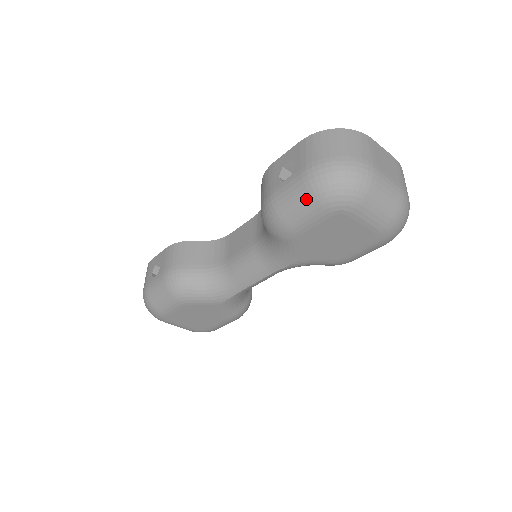
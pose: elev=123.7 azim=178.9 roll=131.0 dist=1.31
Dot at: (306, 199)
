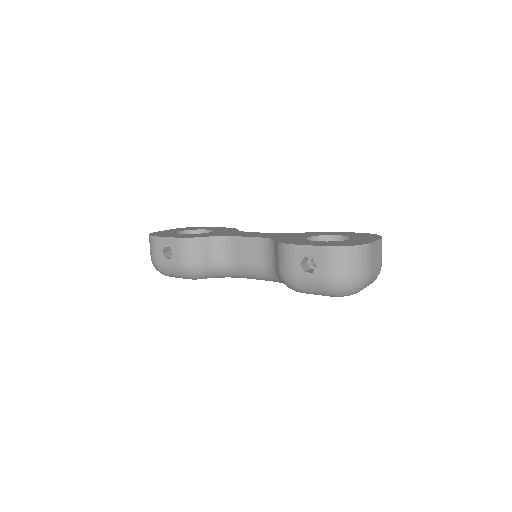
Dot at: (321, 292)
